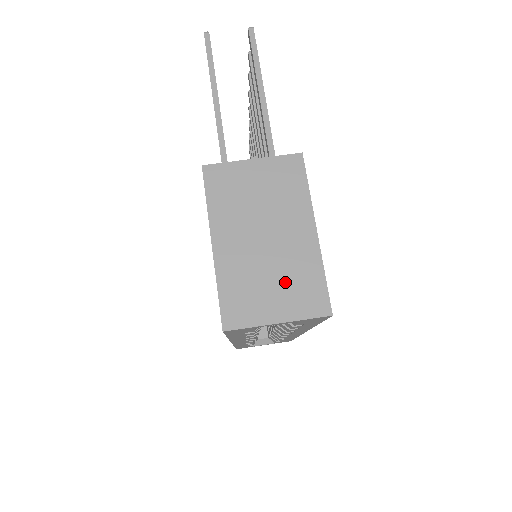
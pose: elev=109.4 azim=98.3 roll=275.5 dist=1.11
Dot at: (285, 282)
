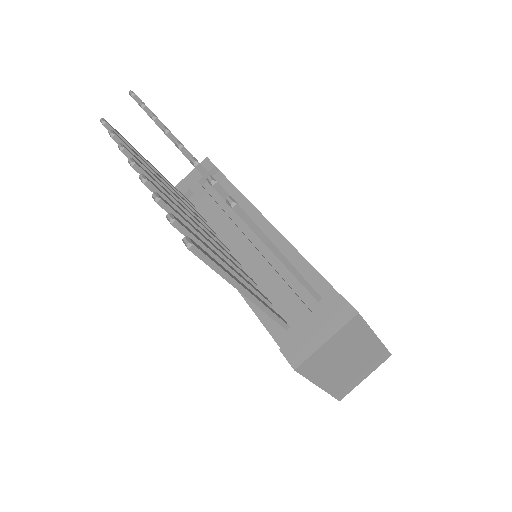
Dot at: (365, 365)
